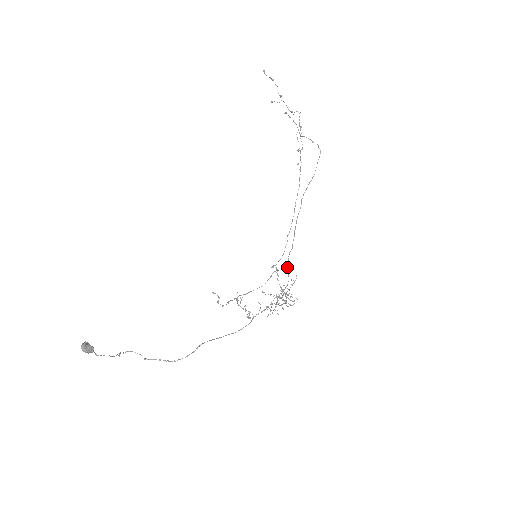
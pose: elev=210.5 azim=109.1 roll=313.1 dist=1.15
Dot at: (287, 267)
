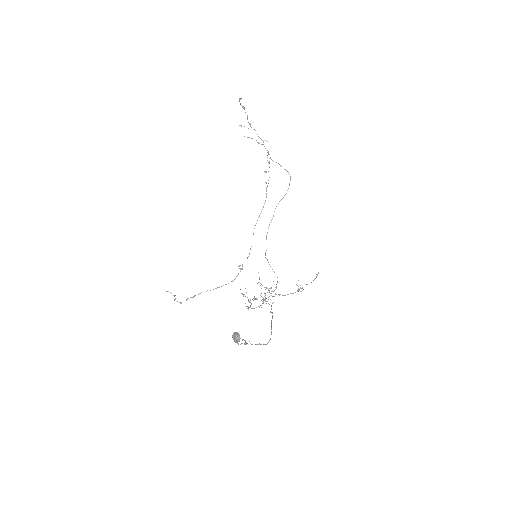
Dot at: (270, 266)
